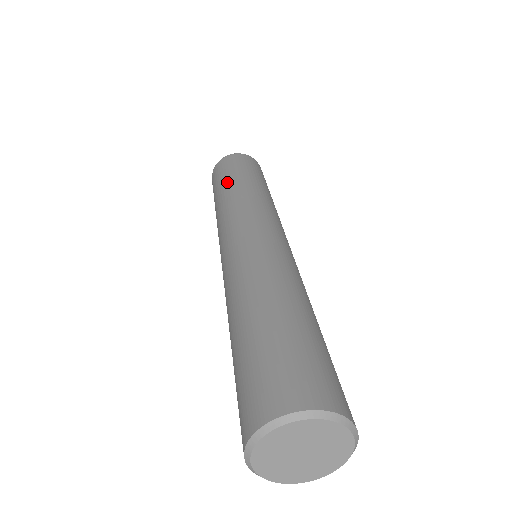
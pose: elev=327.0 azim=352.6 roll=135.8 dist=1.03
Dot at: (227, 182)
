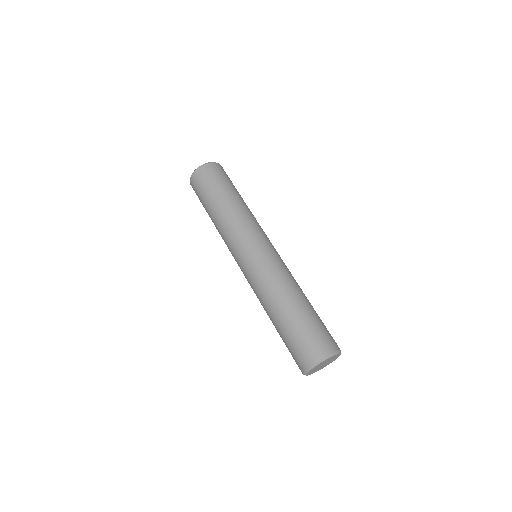
Dot at: (208, 214)
